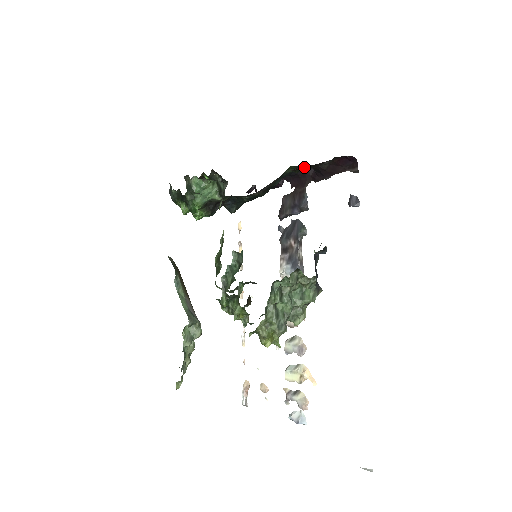
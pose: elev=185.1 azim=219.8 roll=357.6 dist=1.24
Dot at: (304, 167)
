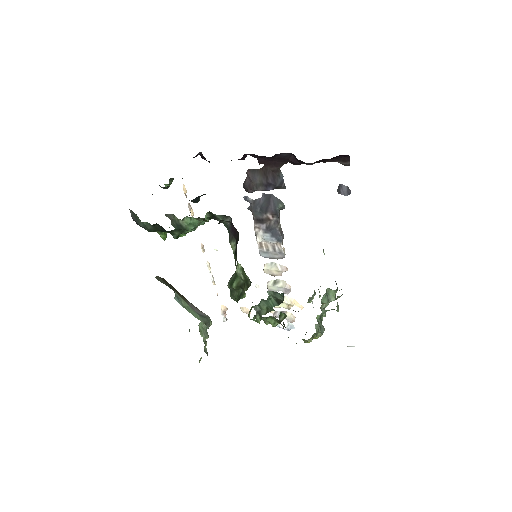
Dot at: (281, 153)
